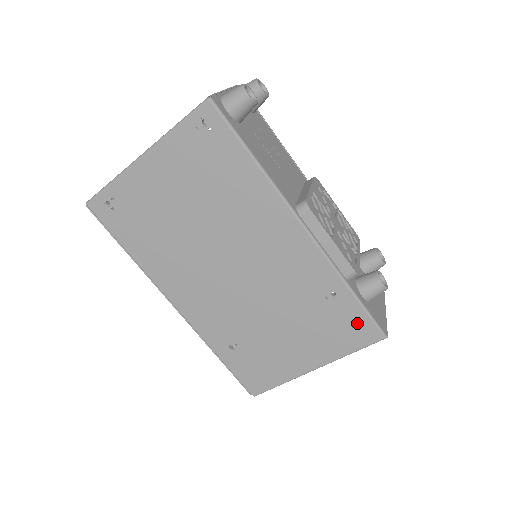
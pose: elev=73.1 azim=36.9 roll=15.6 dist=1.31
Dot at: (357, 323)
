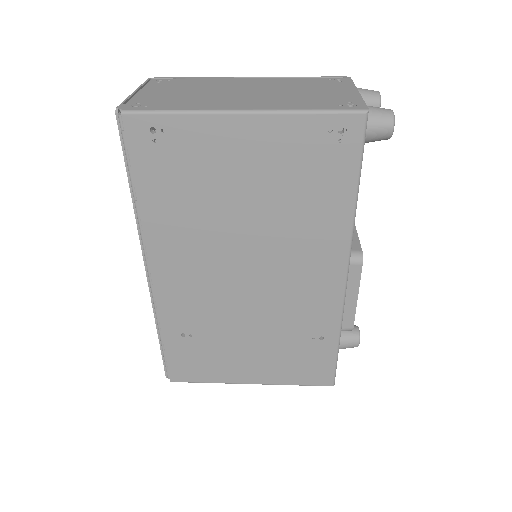
Dot at: (321, 367)
